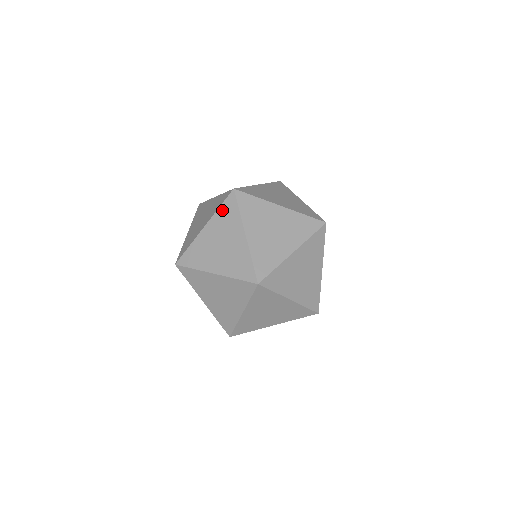
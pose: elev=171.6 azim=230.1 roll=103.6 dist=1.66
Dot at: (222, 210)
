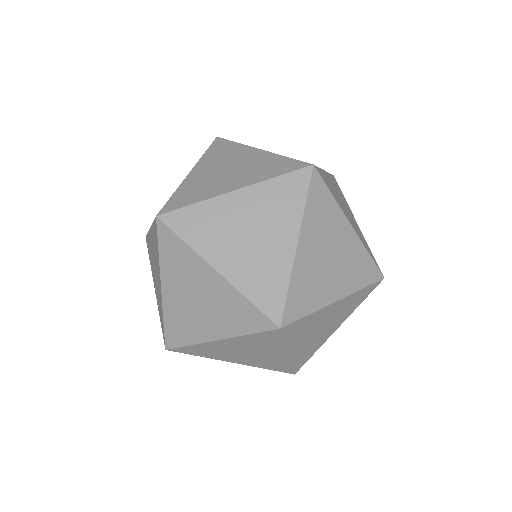
Dot at: (279, 184)
